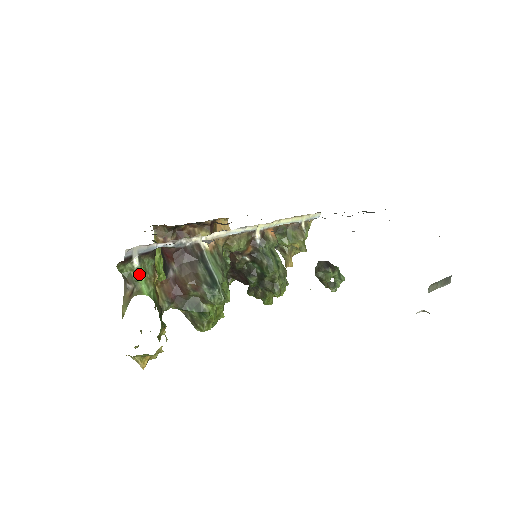
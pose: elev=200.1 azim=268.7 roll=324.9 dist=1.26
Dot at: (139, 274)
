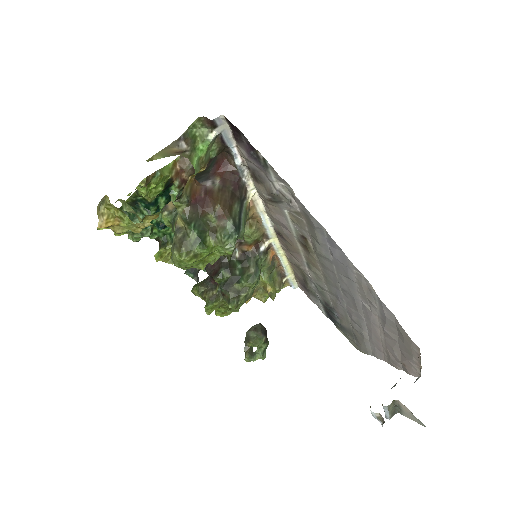
Dot at: (201, 147)
